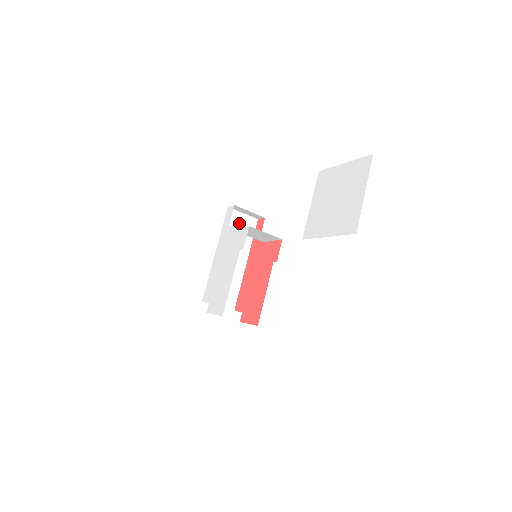
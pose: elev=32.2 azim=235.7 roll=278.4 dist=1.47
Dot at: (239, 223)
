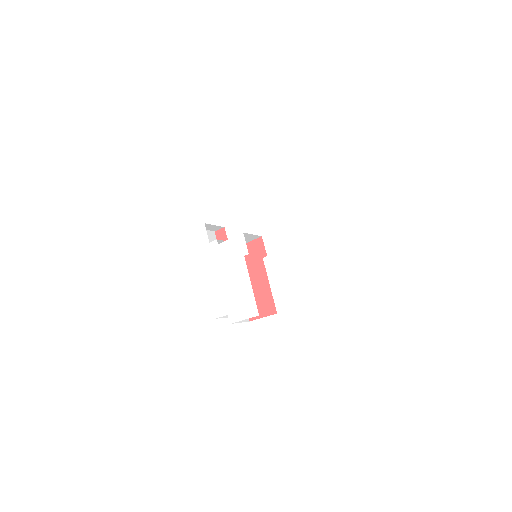
Dot at: occluded
